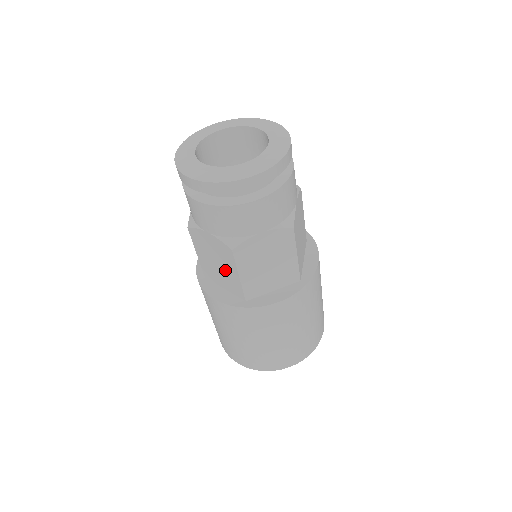
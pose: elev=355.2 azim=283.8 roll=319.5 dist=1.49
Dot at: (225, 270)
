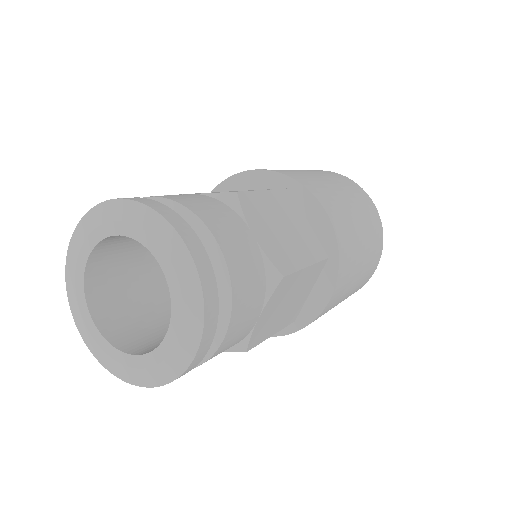
Dot at: occluded
